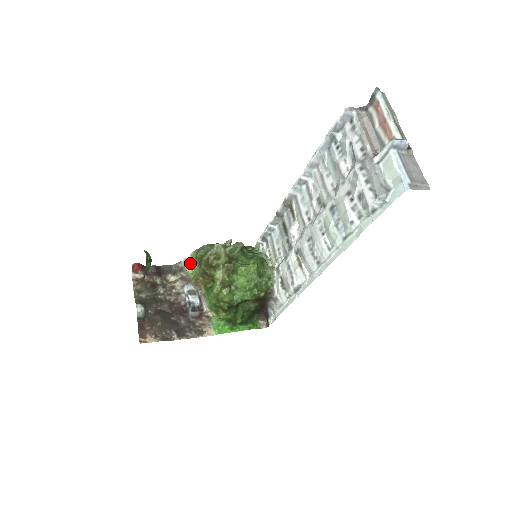
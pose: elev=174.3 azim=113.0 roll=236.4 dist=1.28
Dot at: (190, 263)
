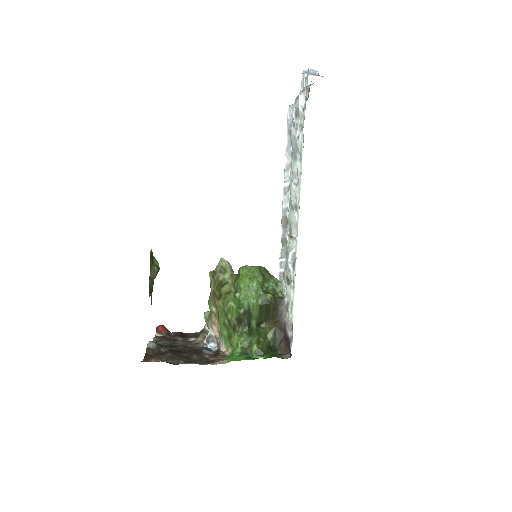
Dot at: occluded
